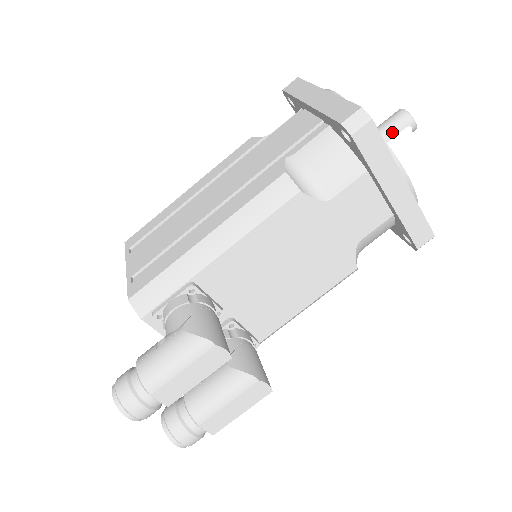
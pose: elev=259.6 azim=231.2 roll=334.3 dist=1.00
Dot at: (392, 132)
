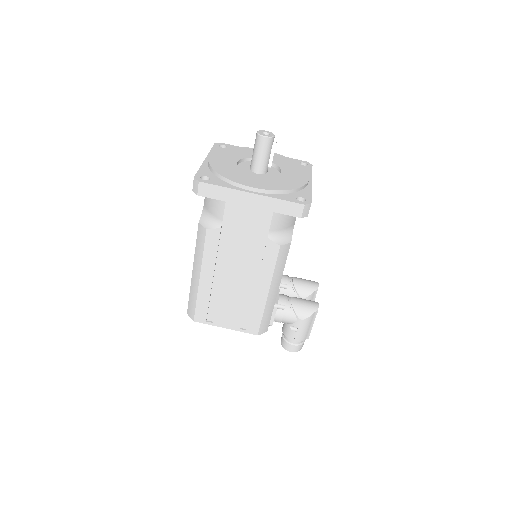
Dot at: (270, 153)
